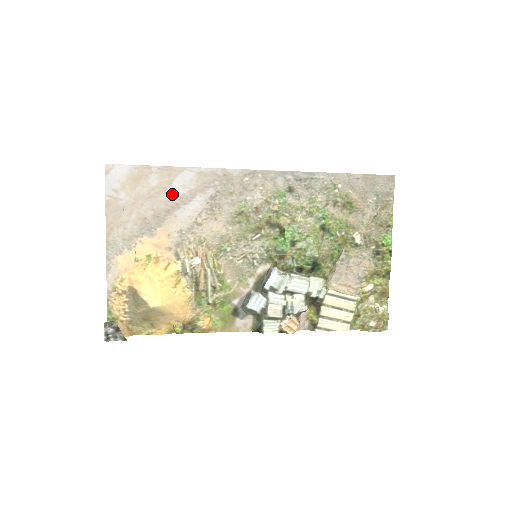
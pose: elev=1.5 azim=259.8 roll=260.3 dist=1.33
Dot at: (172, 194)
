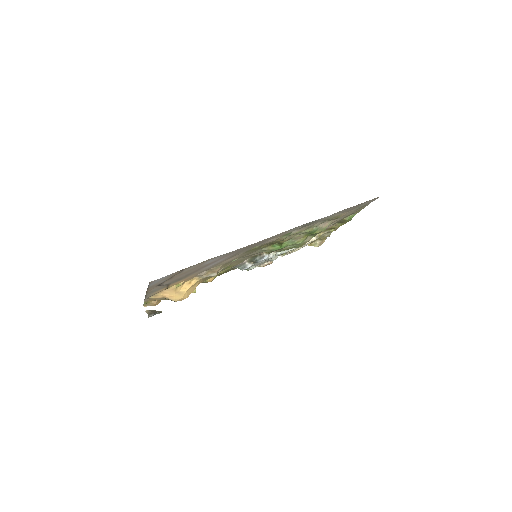
Dot at: (202, 266)
